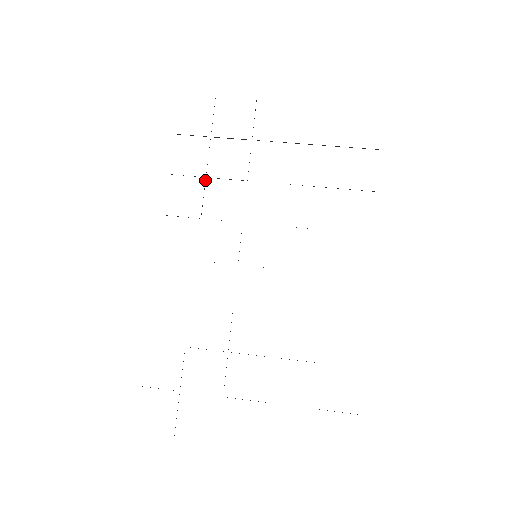
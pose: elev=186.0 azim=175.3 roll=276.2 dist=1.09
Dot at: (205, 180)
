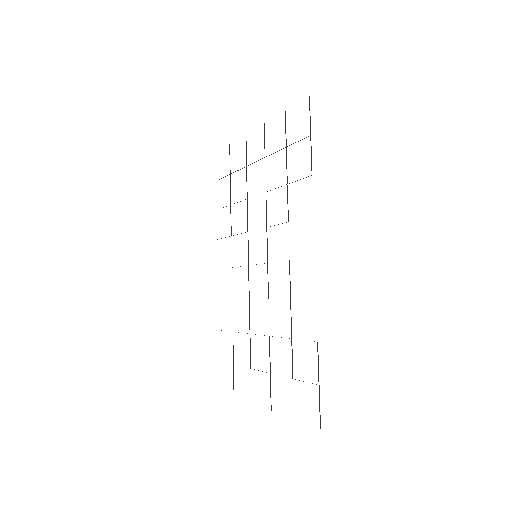
Dot at: (230, 207)
